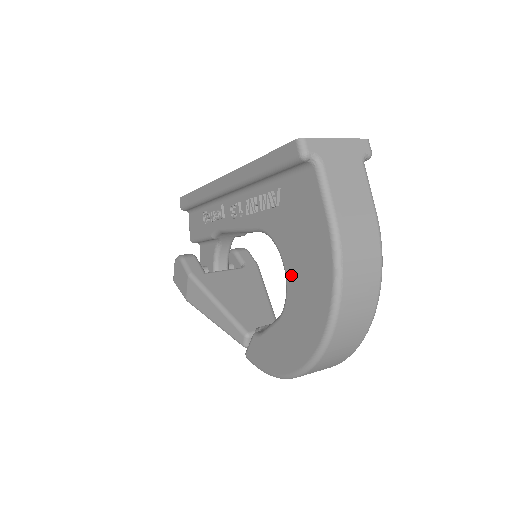
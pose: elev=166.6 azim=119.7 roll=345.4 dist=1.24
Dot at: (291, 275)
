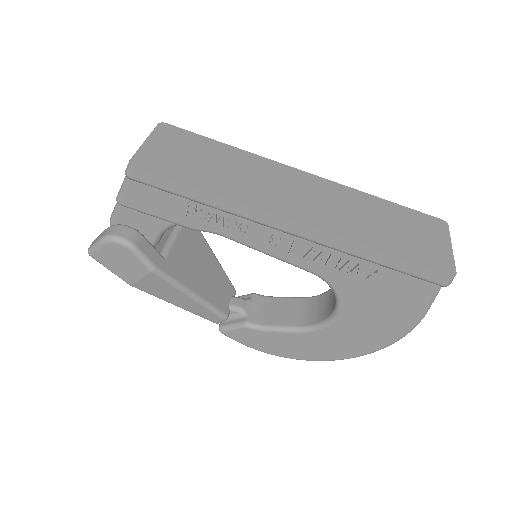
Dot at: (345, 320)
